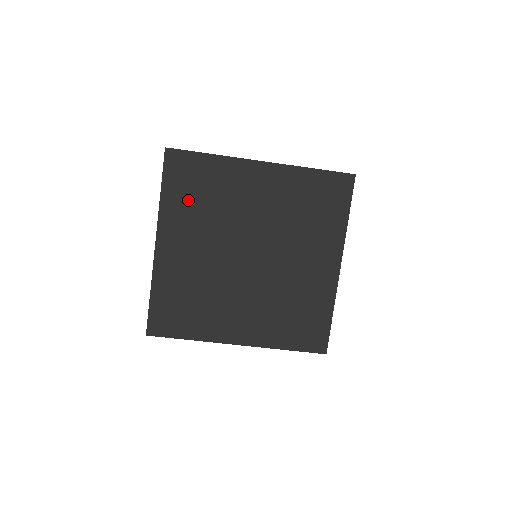
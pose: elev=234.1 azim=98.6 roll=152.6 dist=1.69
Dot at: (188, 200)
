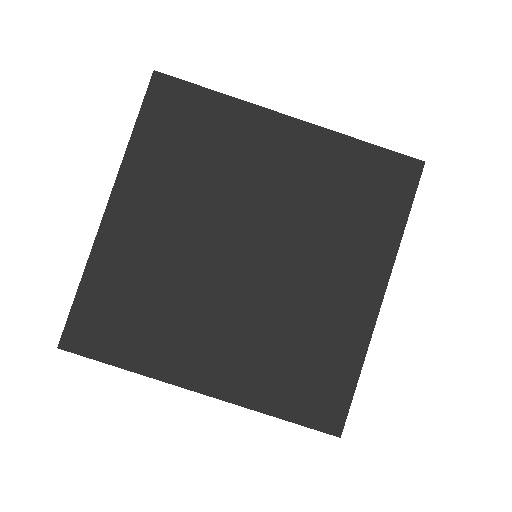
Dot at: (170, 151)
